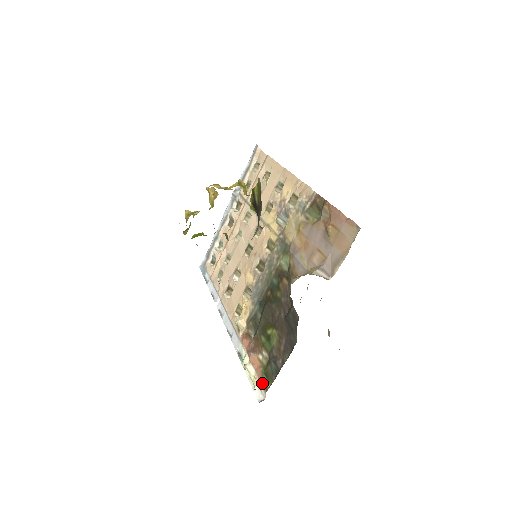
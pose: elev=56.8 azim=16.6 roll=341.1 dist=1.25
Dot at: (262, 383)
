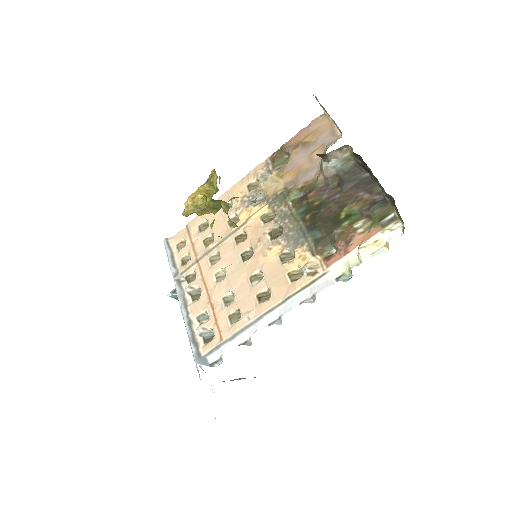
Dot at: (386, 224)
